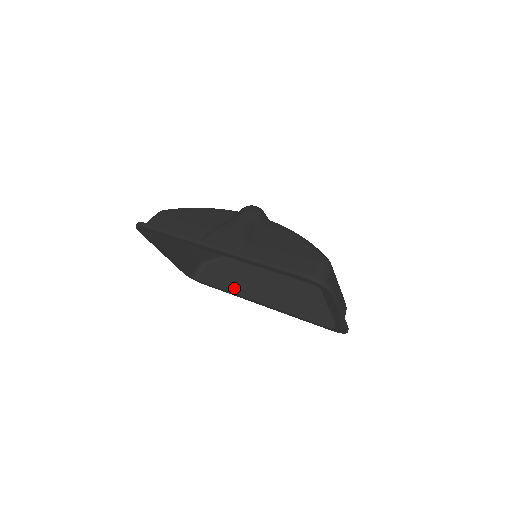
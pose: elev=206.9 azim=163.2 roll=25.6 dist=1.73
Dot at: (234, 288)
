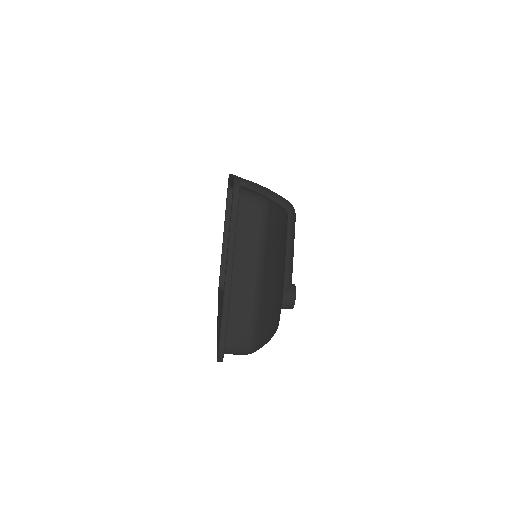
Dot at: occluded
